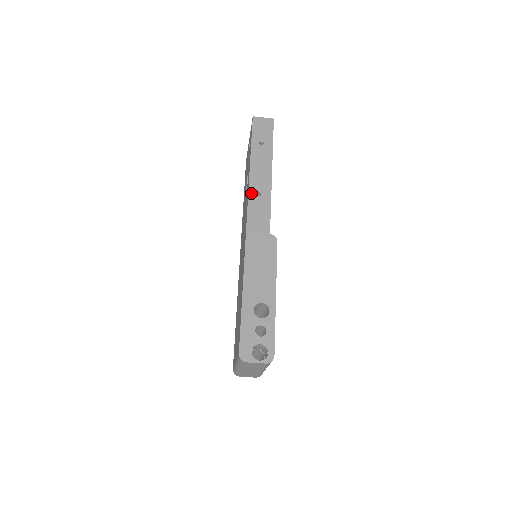
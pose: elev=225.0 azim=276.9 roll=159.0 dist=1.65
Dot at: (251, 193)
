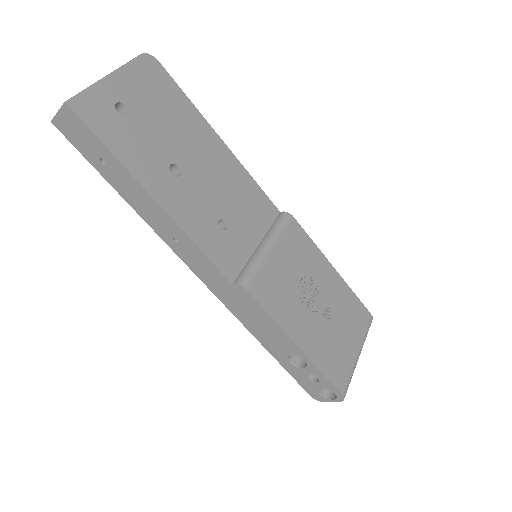
Dot at: (169, 244)
